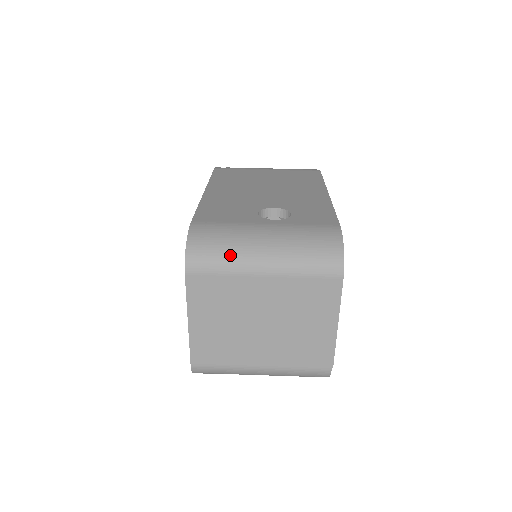
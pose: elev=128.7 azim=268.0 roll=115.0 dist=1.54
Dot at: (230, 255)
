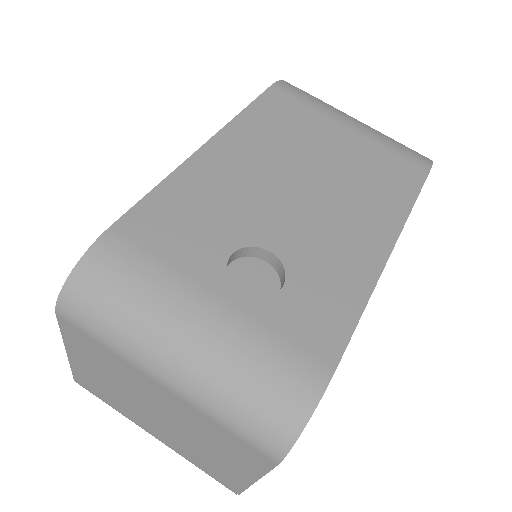
Dot at: (123, 331)
